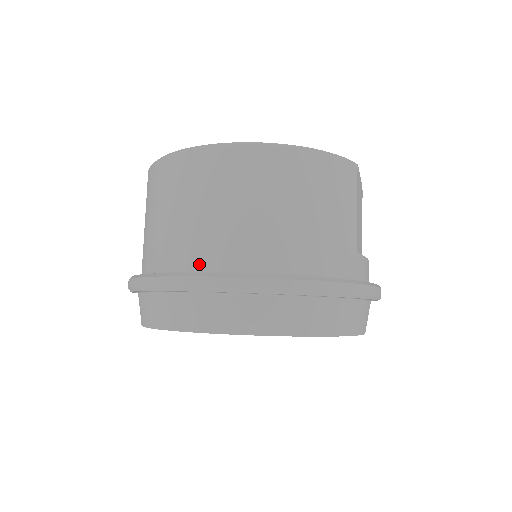
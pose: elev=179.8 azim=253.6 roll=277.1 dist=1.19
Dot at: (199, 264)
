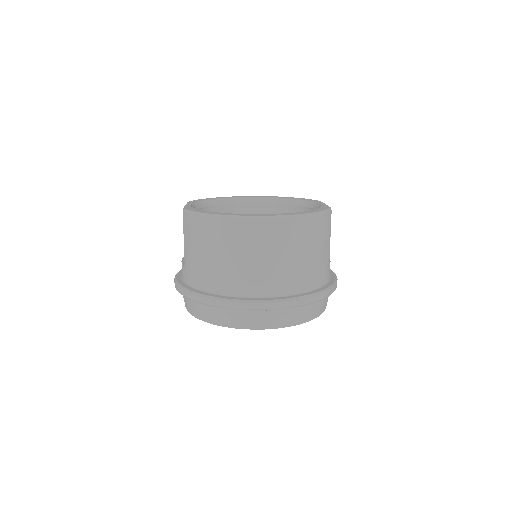
Dot at: (250, 292)
